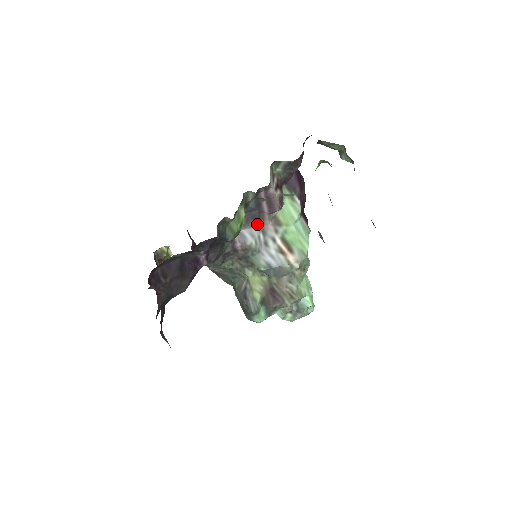
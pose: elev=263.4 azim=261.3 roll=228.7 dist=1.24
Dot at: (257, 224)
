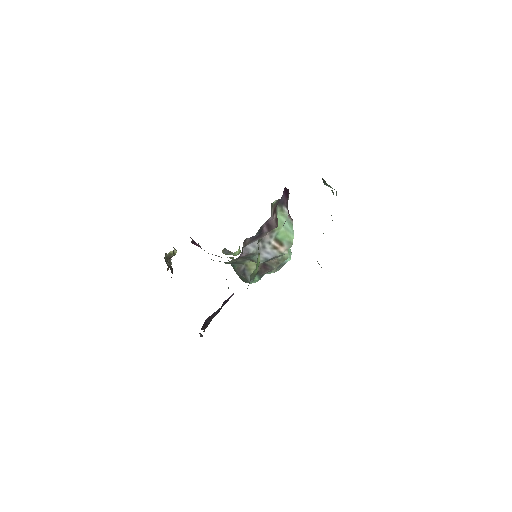
Dot at: (258, 239)
